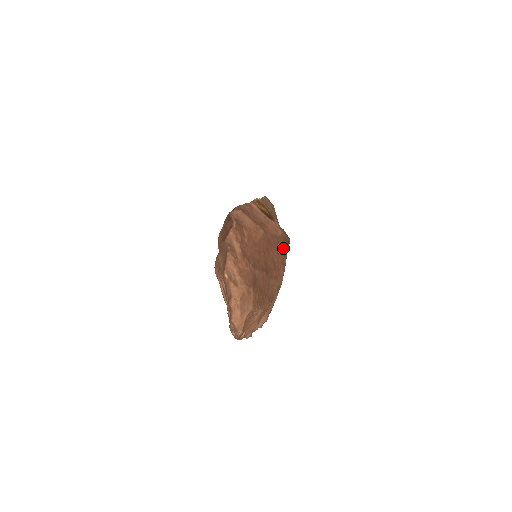
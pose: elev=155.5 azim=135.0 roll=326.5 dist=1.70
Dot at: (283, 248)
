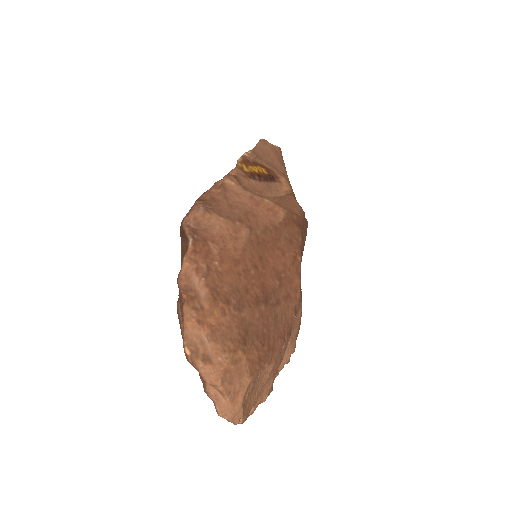
Dot at: (291, 238)
